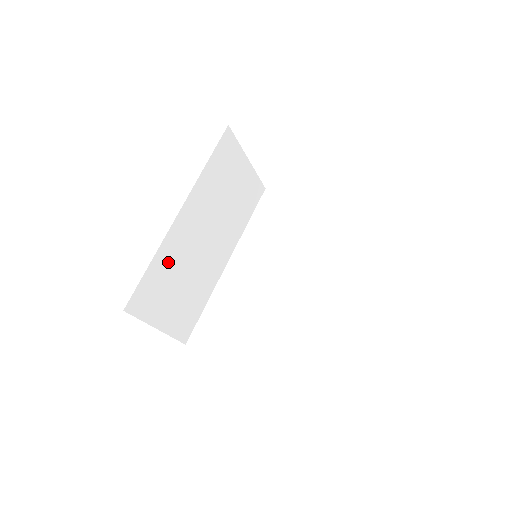
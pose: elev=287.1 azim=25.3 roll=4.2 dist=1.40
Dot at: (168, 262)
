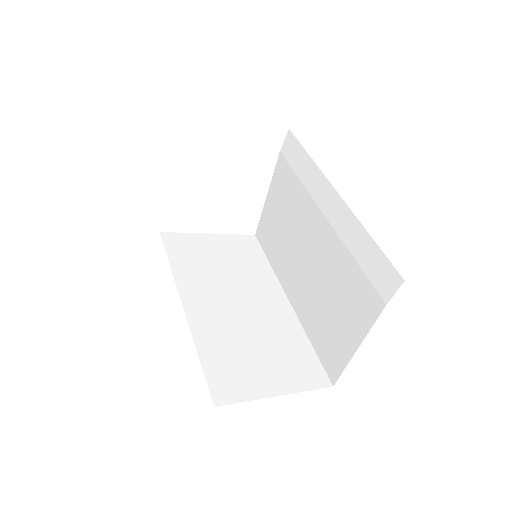
Dot at: occluded
